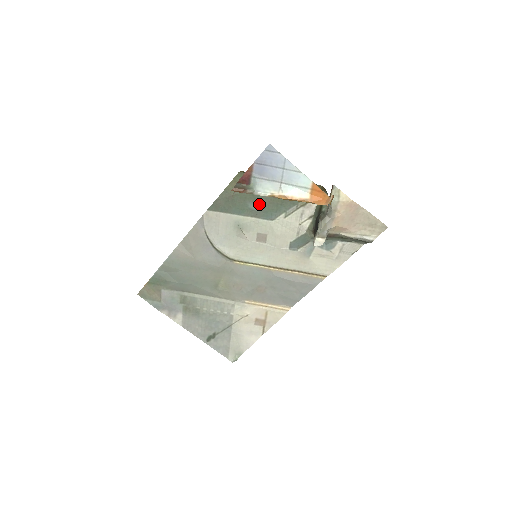
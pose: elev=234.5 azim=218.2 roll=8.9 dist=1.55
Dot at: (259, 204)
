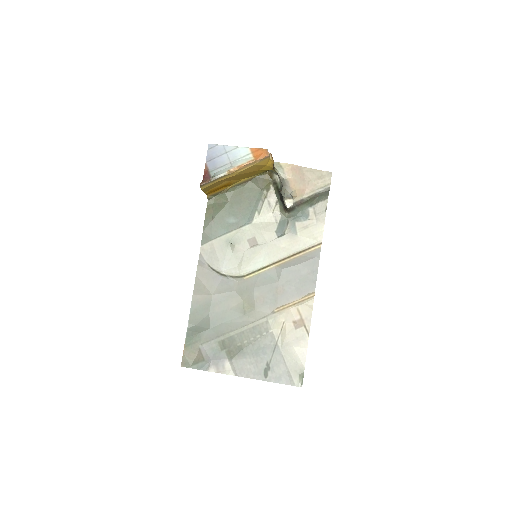
Dot at: (235, 216)
